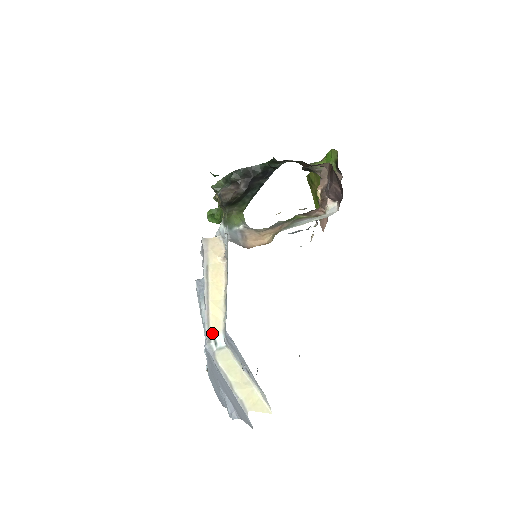
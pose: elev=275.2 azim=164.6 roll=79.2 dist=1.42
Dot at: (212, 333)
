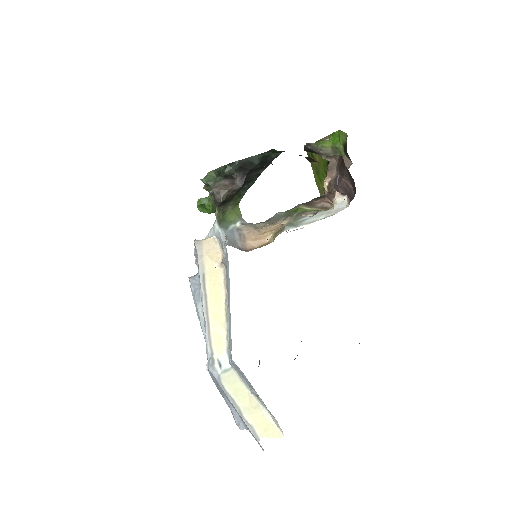
Dot at: (215, 354)
